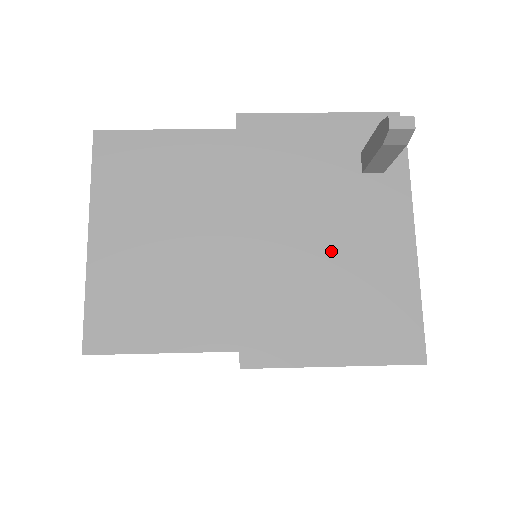
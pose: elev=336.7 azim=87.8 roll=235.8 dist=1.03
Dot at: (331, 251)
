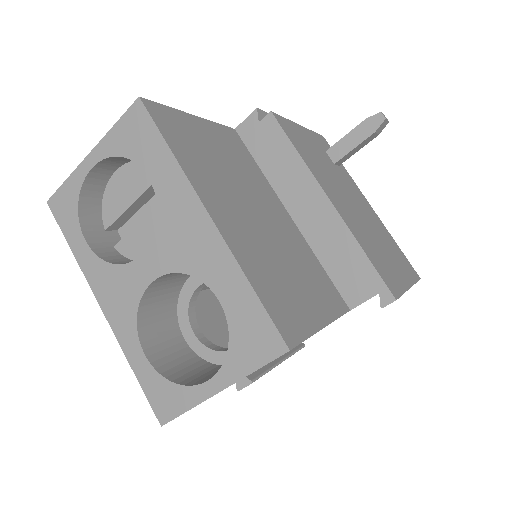
Dot at: (360, 212)
